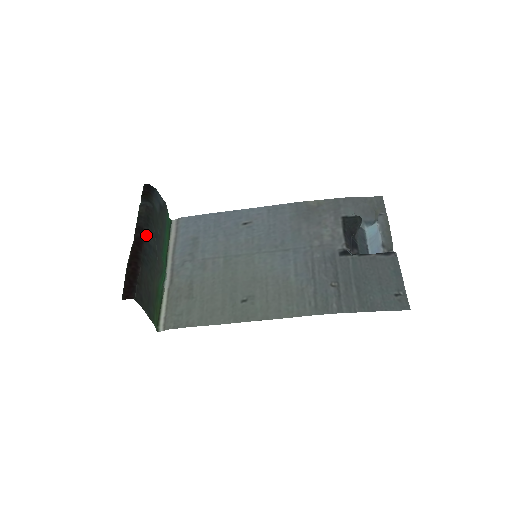
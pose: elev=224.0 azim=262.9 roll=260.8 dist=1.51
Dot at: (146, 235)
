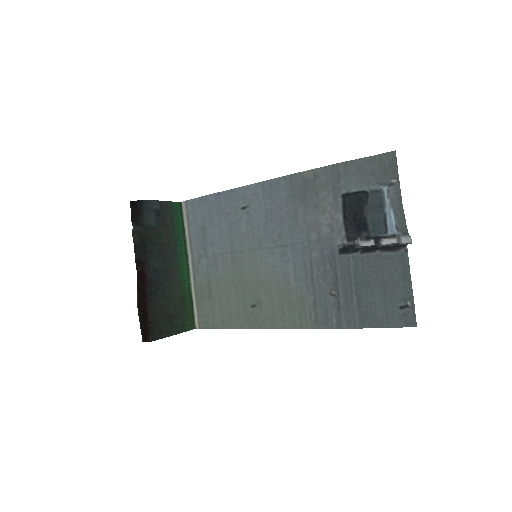
Dot at: (147, 265)
